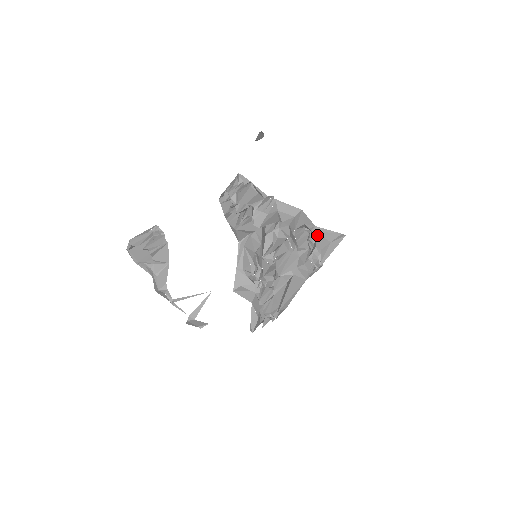
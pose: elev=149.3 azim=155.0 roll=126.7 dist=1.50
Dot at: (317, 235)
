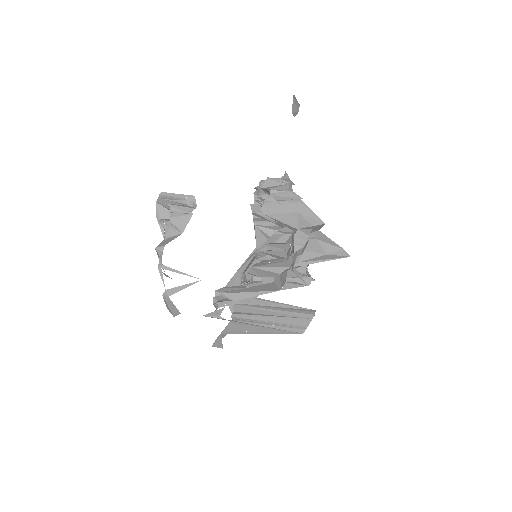
Dot at: (313, 237)
